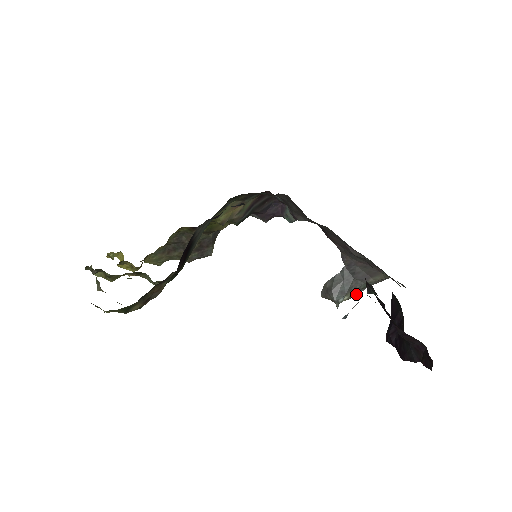
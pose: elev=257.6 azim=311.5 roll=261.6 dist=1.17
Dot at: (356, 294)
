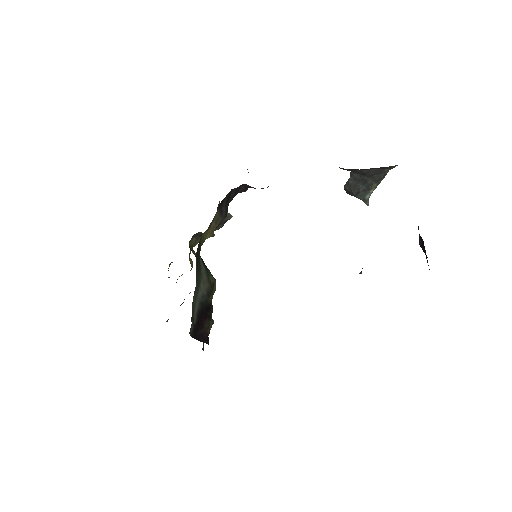
Dot at: occluded
